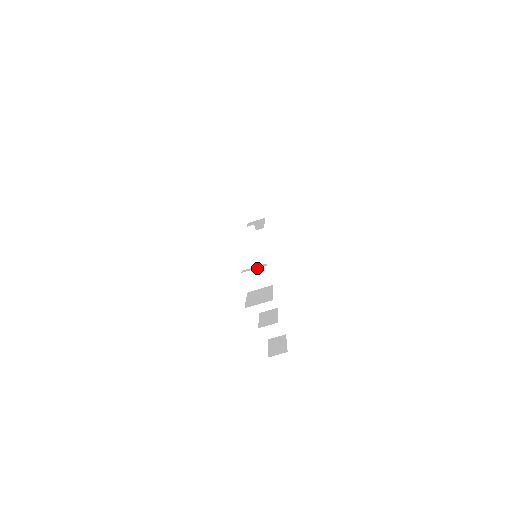
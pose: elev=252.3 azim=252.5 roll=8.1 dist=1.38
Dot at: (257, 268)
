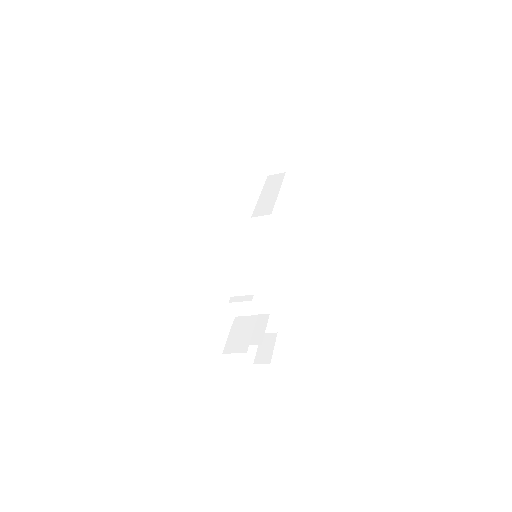
Dot at: (243, 301)
